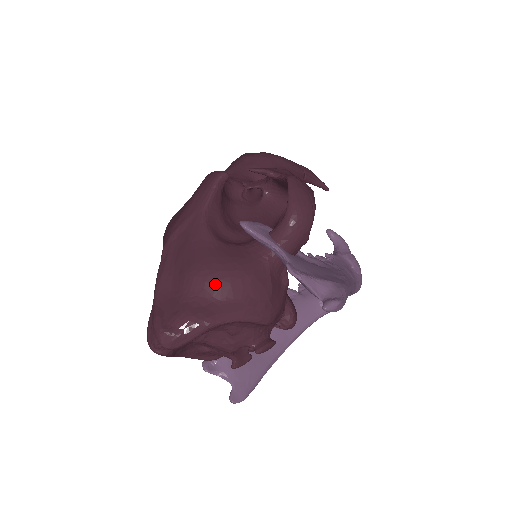
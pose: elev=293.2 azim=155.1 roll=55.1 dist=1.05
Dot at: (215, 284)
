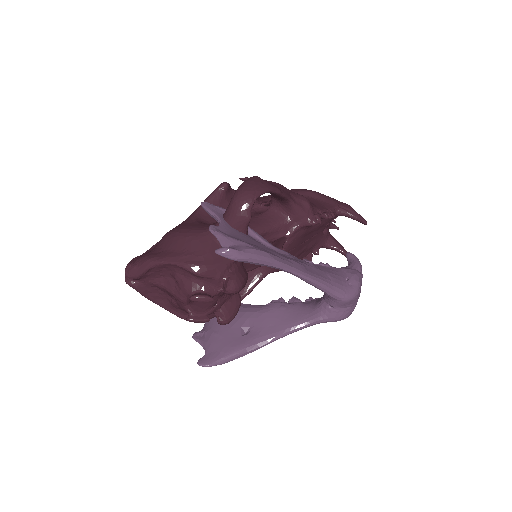
Dot at: (170, 240)
